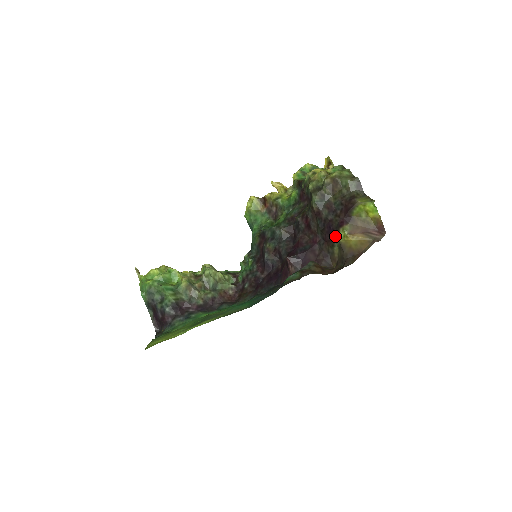
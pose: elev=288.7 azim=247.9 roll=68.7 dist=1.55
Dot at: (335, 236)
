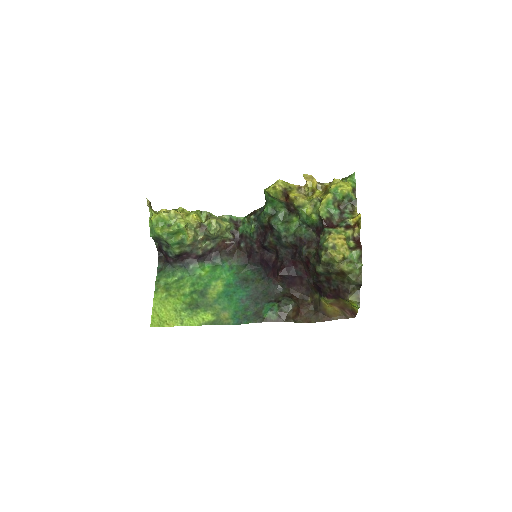
Dot at: (320, 294)
